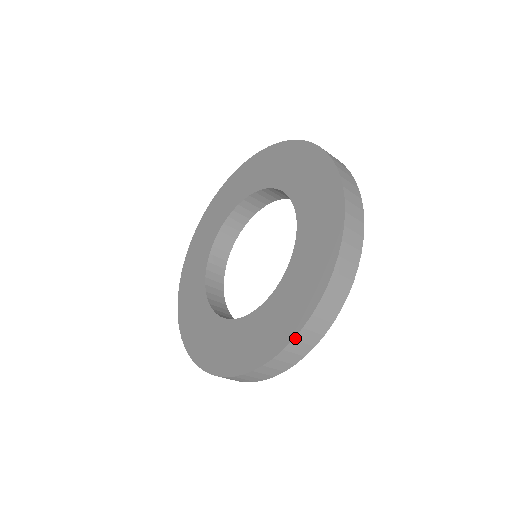
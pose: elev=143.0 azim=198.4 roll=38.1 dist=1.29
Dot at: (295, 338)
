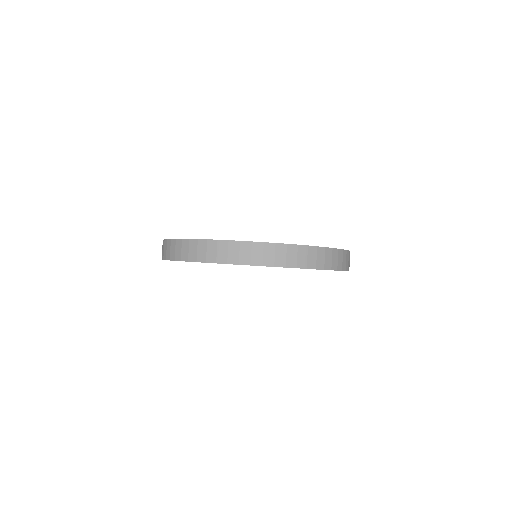
Dot at: (191, 240)
